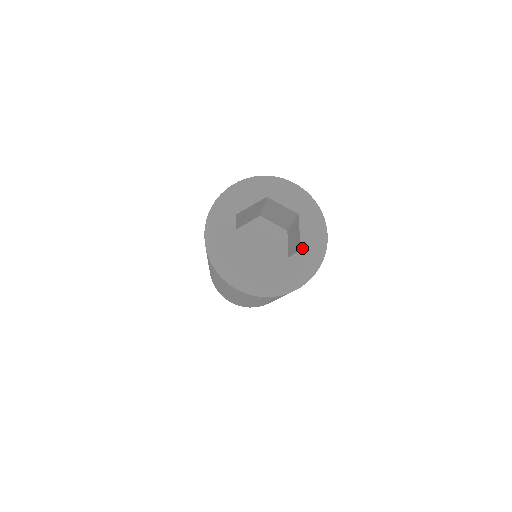
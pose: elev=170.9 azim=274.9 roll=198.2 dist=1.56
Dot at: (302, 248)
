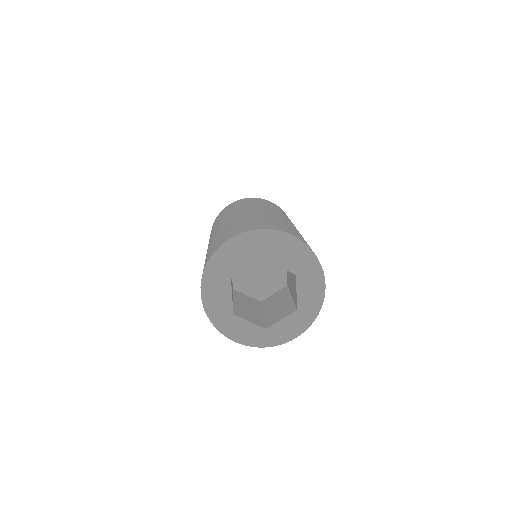
Dot at: (299, 308)
